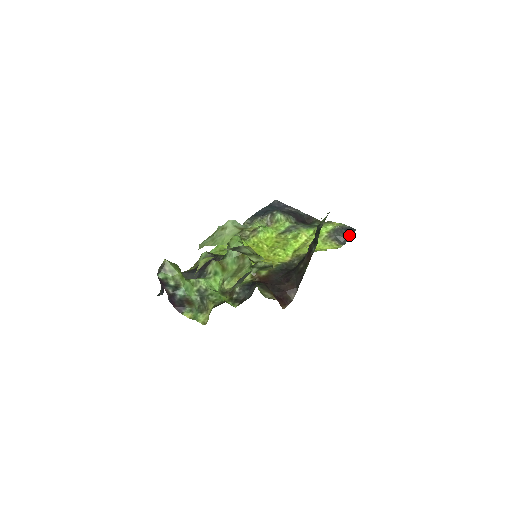
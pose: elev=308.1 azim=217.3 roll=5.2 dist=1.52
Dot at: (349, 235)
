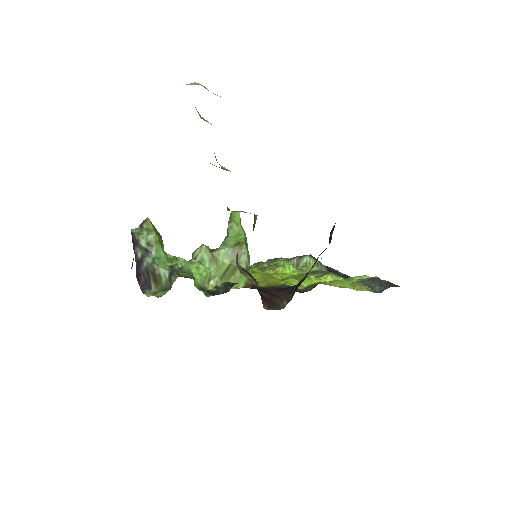
Dot at: (388, 286)
